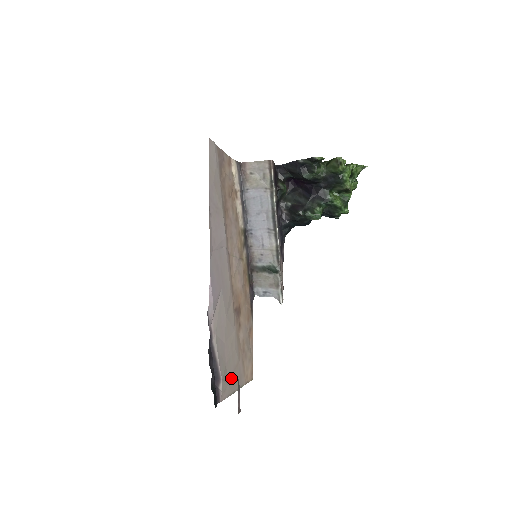
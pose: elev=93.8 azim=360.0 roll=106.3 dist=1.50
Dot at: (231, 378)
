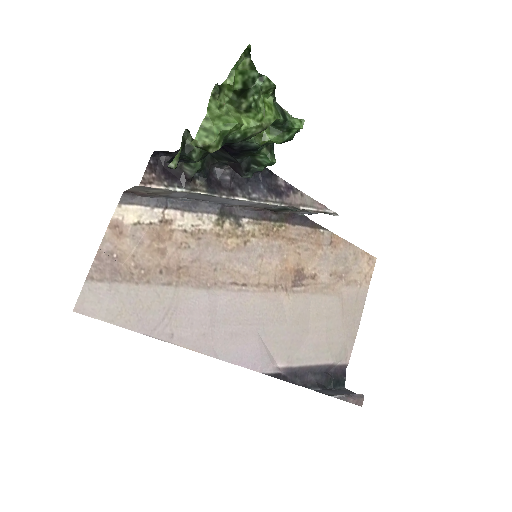
Dot at: (344, 327)
